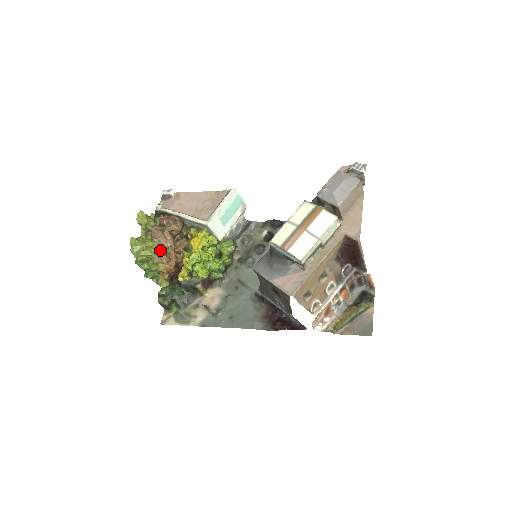
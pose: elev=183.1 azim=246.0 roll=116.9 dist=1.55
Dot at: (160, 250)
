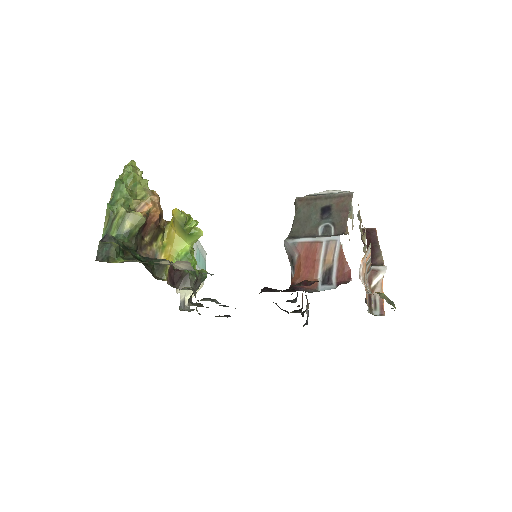
Dot at: occluded
